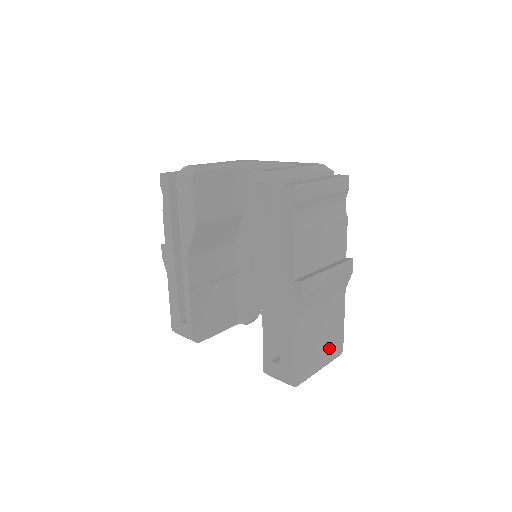
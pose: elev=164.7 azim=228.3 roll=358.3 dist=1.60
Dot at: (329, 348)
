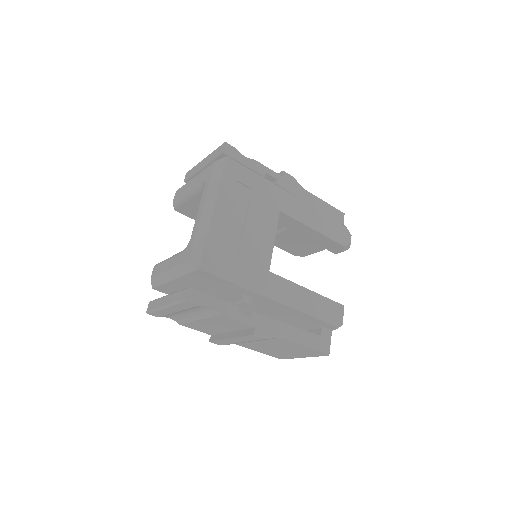
Dot at: (303, 353)
